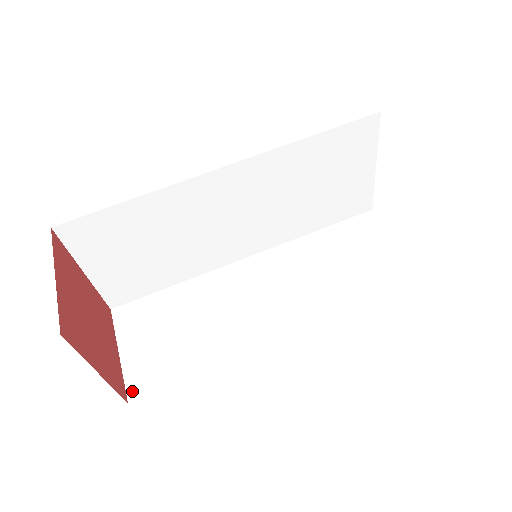
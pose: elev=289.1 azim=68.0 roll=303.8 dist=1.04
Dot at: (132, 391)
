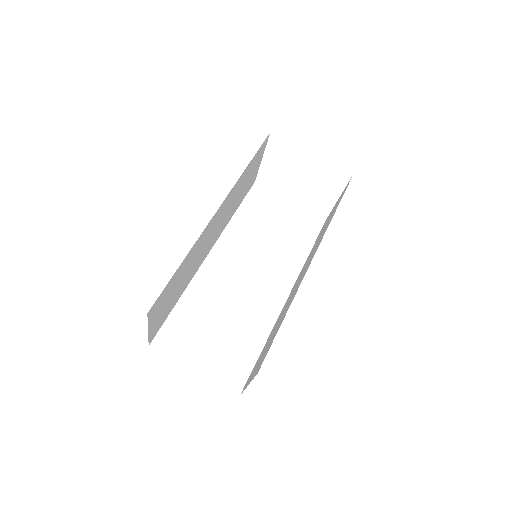
Dot at: occluded
